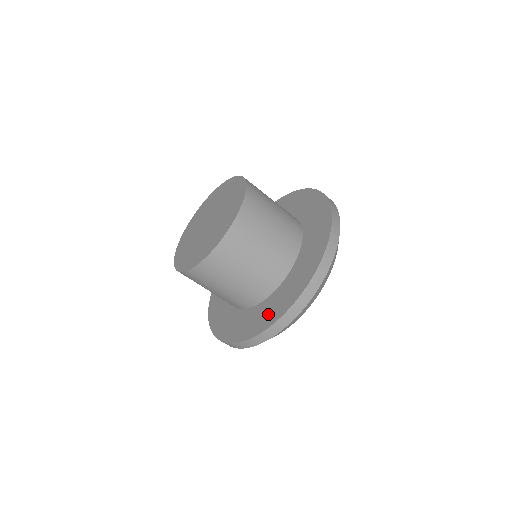
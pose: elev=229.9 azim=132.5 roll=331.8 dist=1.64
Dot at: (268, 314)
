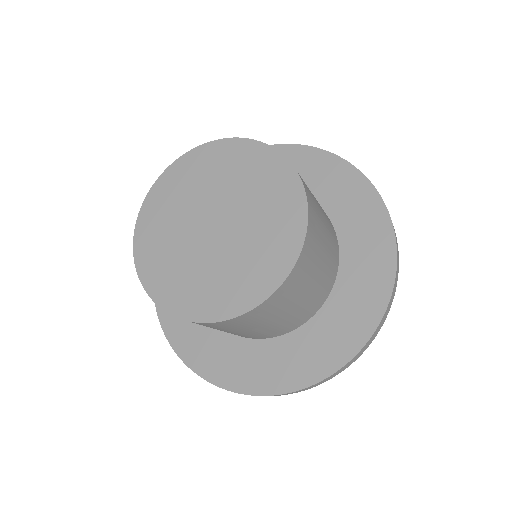
Dot at: (236, 368)
